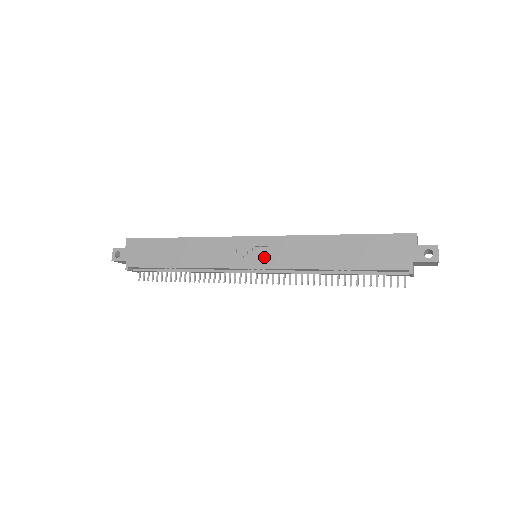
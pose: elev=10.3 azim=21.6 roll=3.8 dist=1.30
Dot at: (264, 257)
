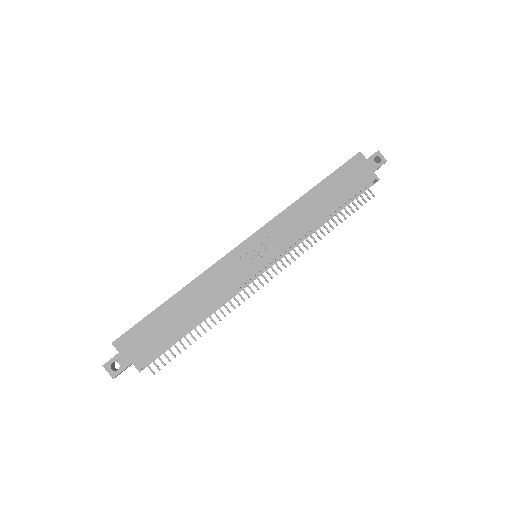
Dot at: (270, 248)
